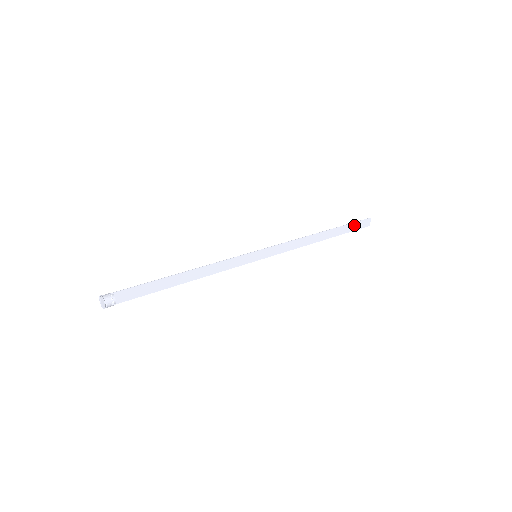
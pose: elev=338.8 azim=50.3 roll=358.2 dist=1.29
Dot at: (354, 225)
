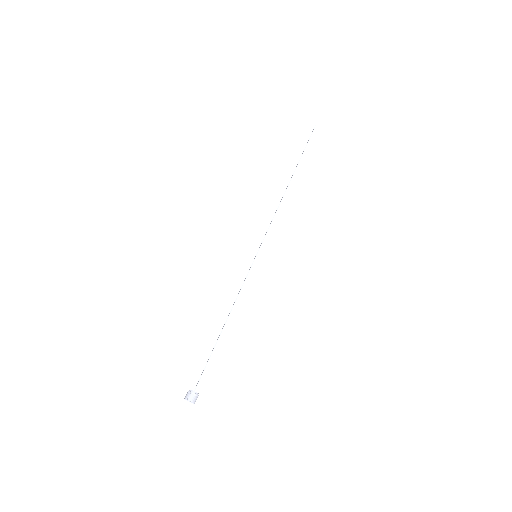
Dot at: occluded
